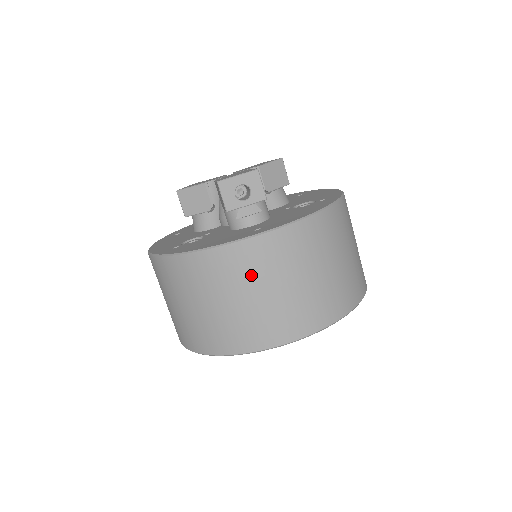
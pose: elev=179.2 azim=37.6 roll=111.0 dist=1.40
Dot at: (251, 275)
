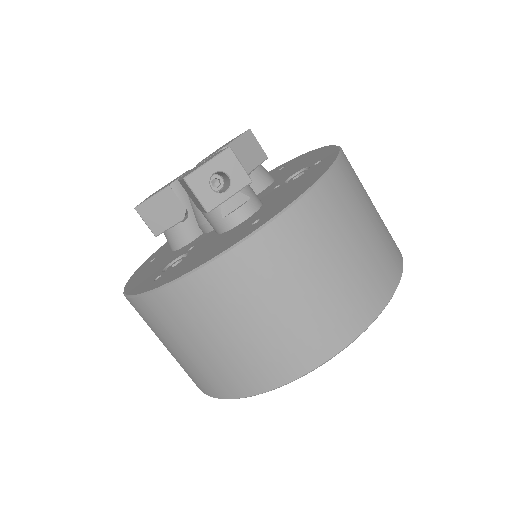
Dot at: (268, 283)
